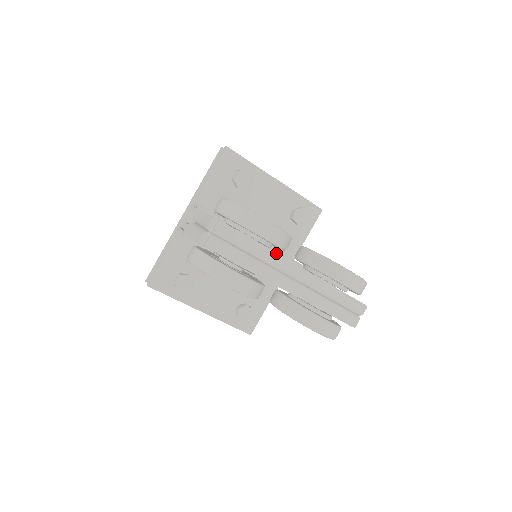
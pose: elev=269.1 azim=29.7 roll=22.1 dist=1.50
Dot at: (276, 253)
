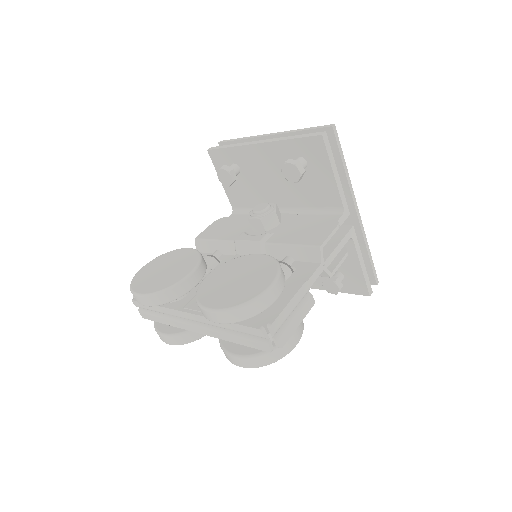
Dot at: (168, 308)
